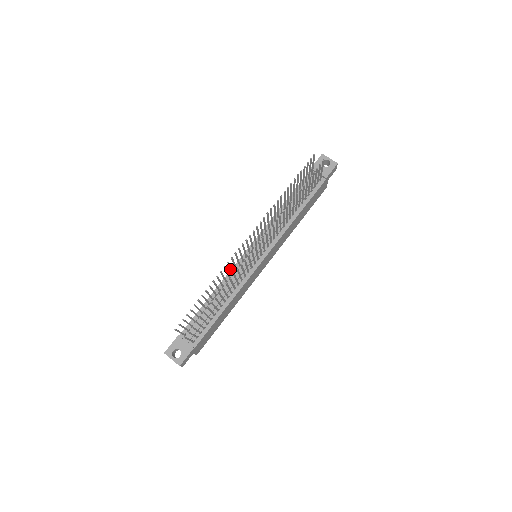
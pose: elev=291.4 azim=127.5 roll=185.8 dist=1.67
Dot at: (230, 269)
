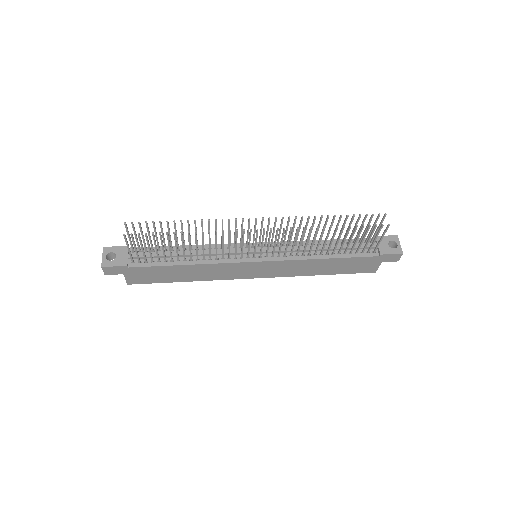
Dot at: occluded
